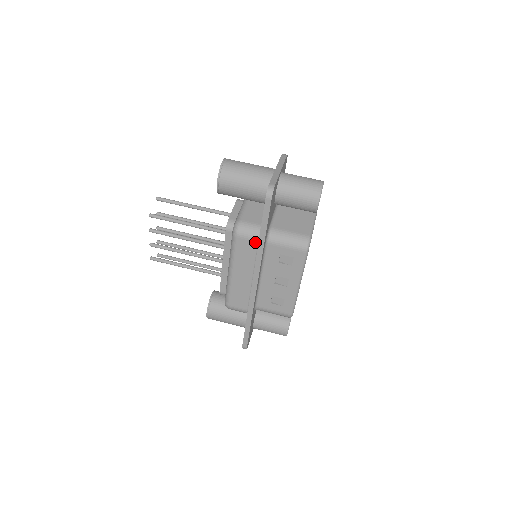
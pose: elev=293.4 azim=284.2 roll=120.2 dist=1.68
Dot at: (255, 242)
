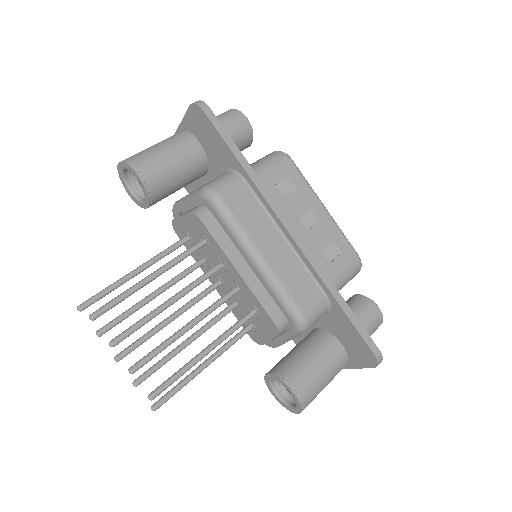
Dot at: (242, 185)
